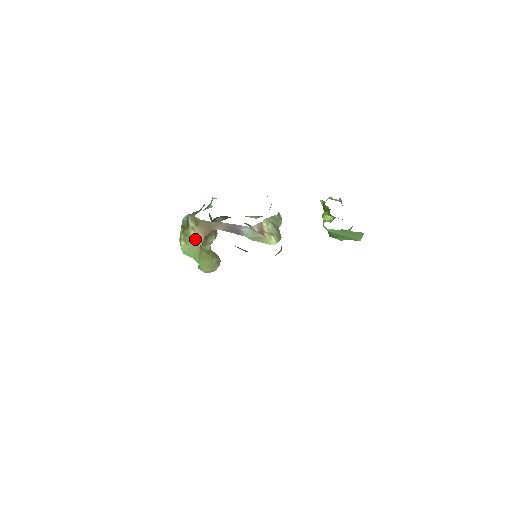
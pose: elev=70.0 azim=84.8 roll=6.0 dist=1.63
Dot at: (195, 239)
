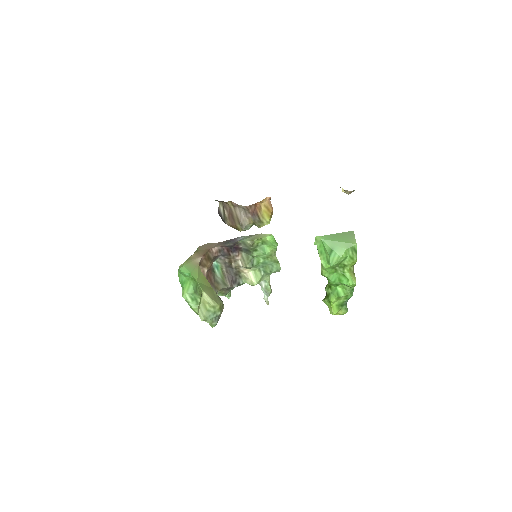
Dot at: (193, 258)
